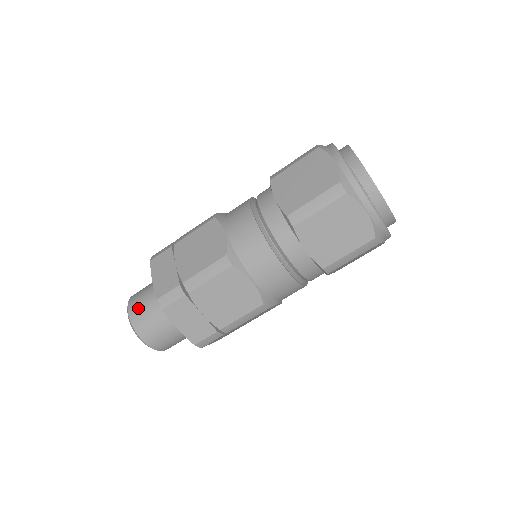
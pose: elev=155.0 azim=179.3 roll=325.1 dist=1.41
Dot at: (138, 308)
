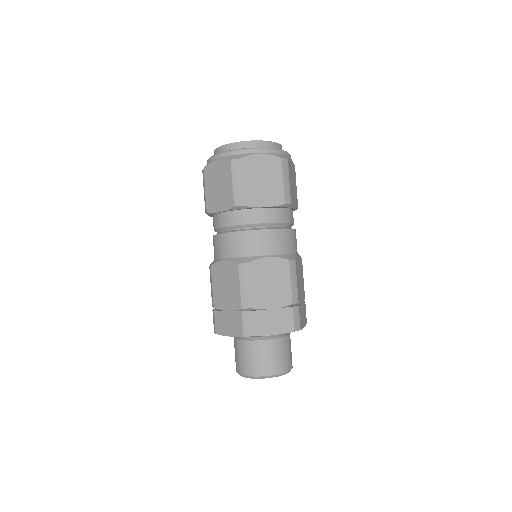
Dot at: (245, 364)
